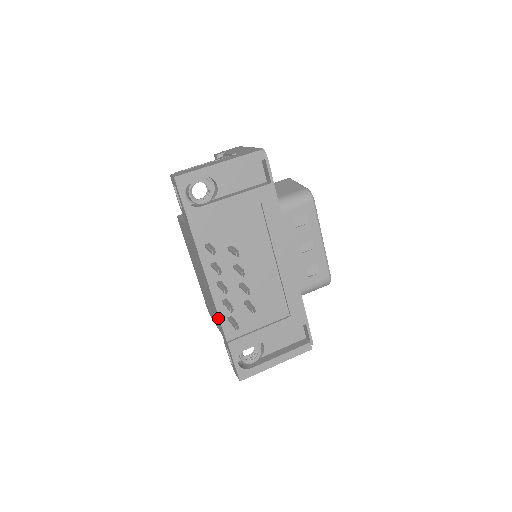
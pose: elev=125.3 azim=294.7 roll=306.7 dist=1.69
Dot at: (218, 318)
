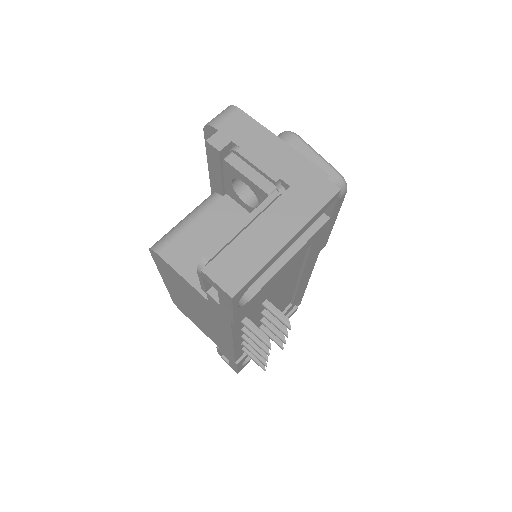
Dot at: (229, 352)
